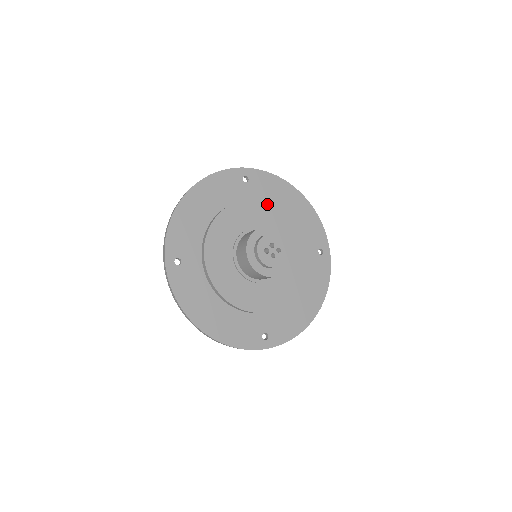
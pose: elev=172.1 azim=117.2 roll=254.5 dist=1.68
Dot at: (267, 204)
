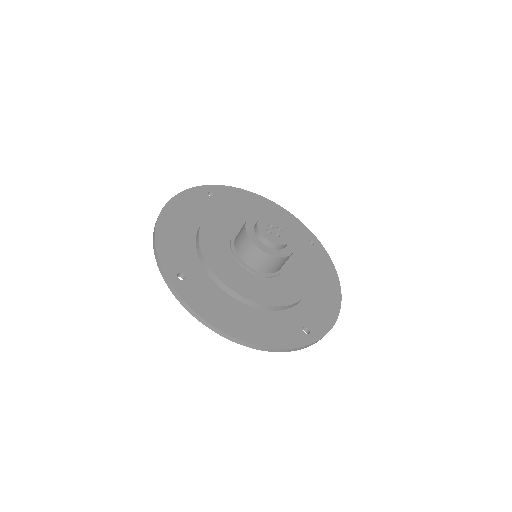
Dot at: (242, 208)
